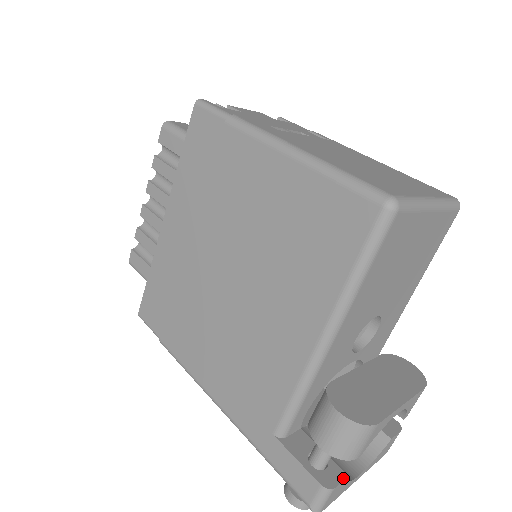
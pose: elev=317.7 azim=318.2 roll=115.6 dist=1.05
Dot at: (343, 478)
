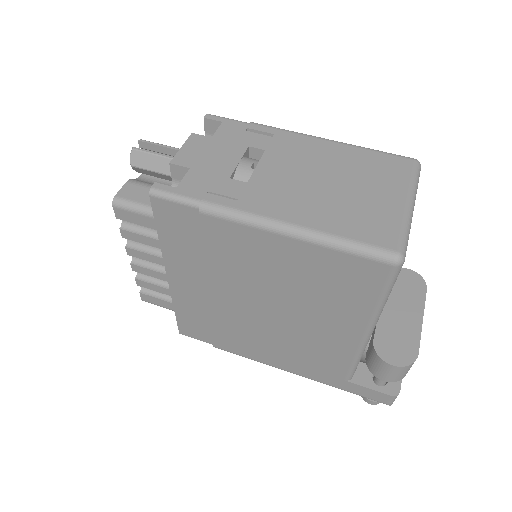
Dot at: (400, 380)
